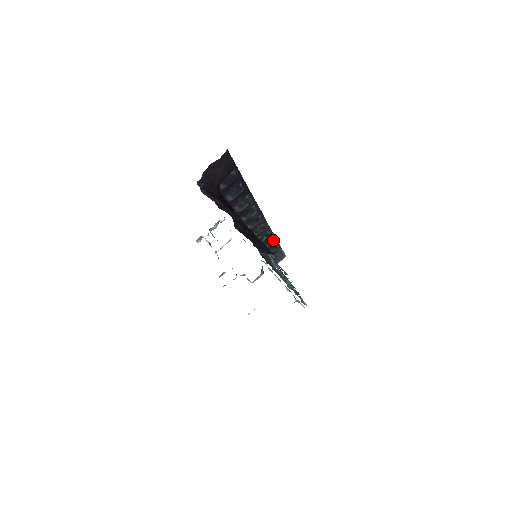
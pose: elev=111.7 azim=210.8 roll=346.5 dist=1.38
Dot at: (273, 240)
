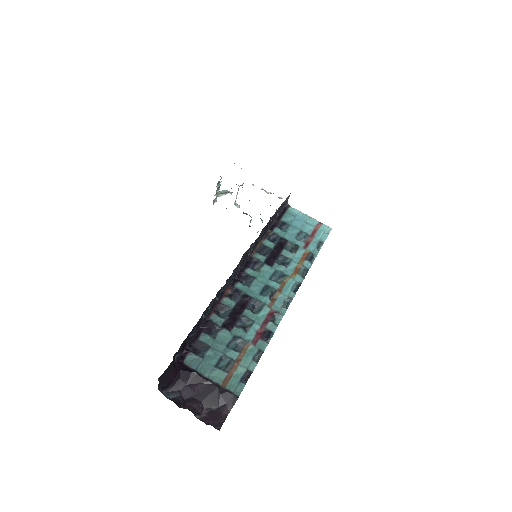
Dot at: (262, 232)
